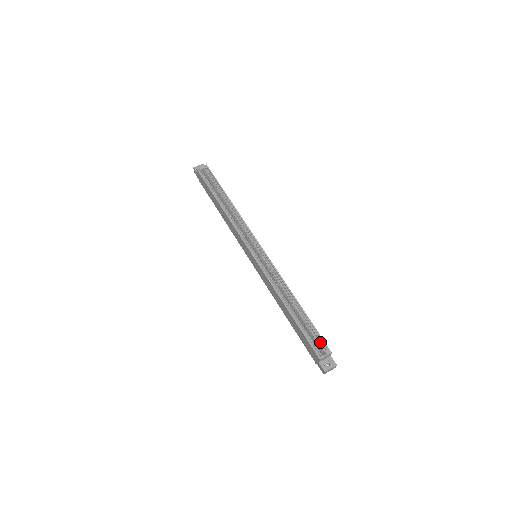
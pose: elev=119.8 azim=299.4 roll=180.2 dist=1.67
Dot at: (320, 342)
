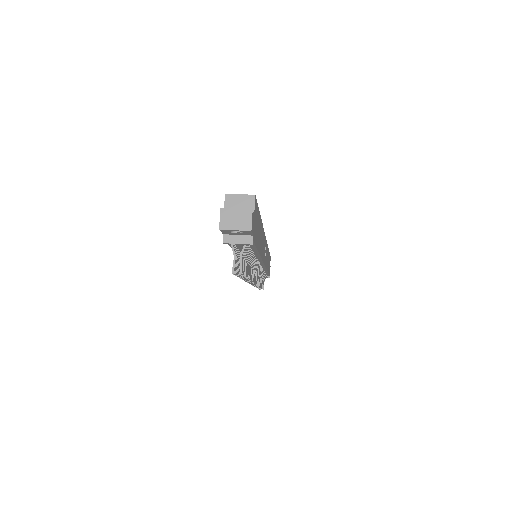
Dot at: occluded
